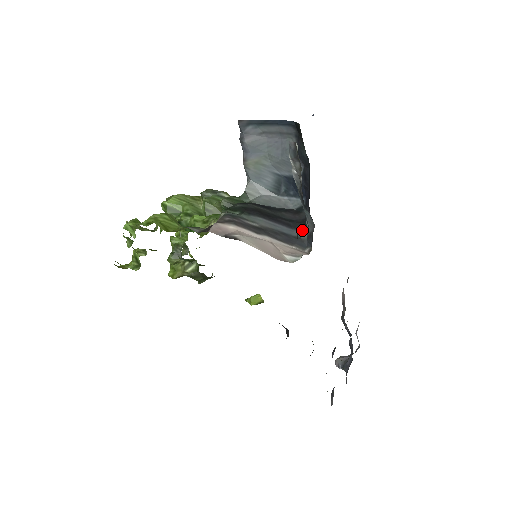
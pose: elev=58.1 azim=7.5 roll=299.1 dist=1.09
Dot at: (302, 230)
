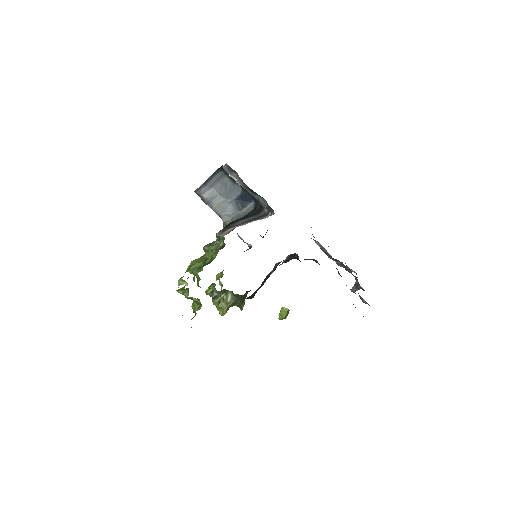
Dot at: (263, 211)
